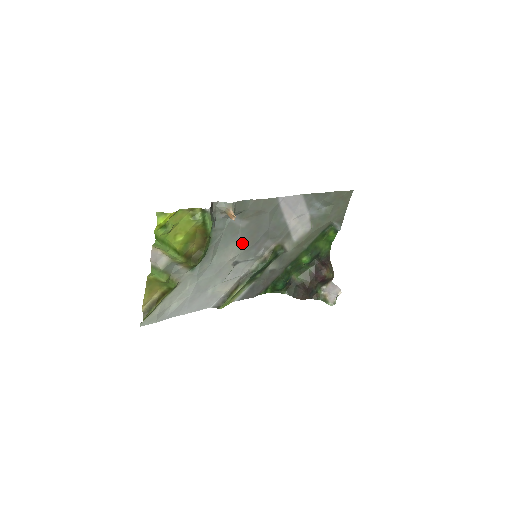
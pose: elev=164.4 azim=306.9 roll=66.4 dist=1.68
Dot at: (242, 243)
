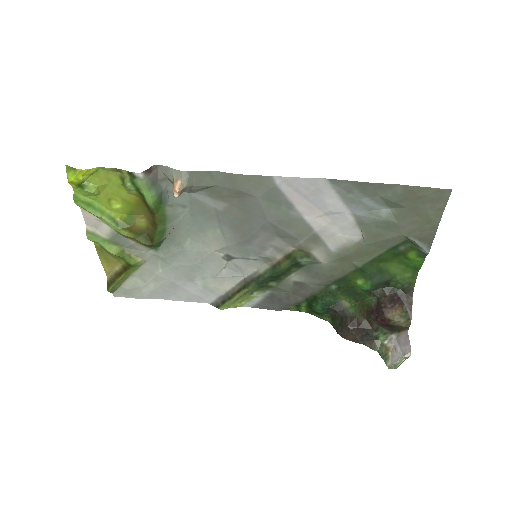
Dot at: (227, 232)
